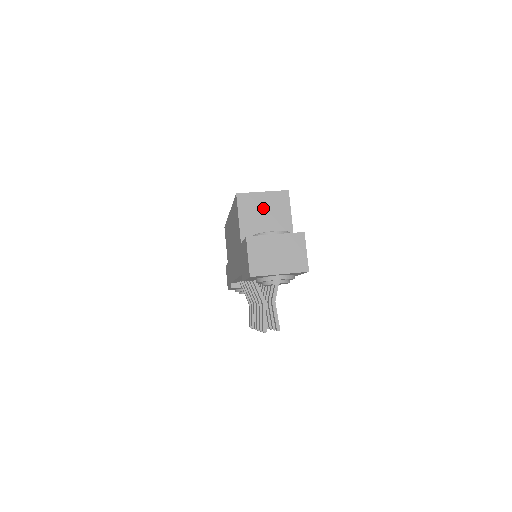
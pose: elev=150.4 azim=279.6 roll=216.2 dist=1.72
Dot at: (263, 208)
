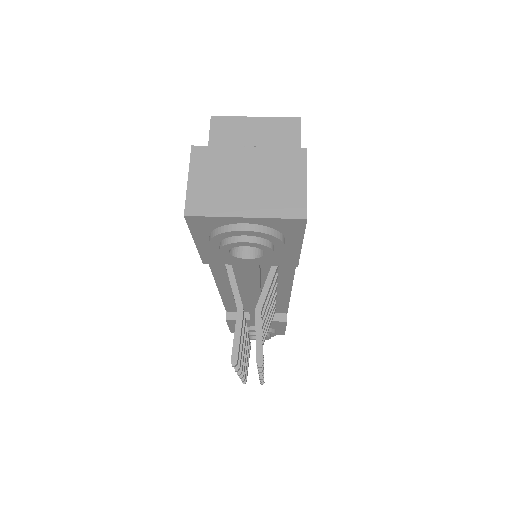
Dot at: (252, 140)
